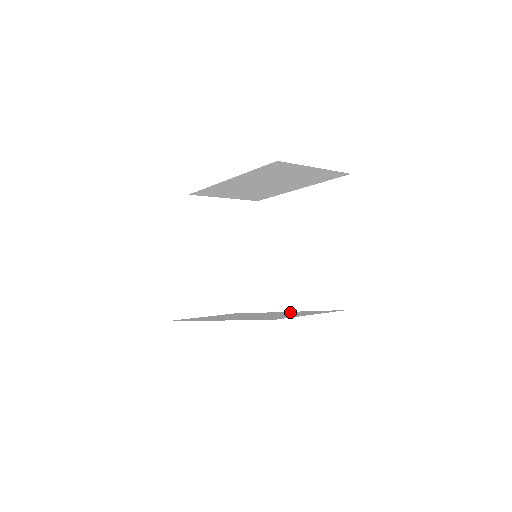
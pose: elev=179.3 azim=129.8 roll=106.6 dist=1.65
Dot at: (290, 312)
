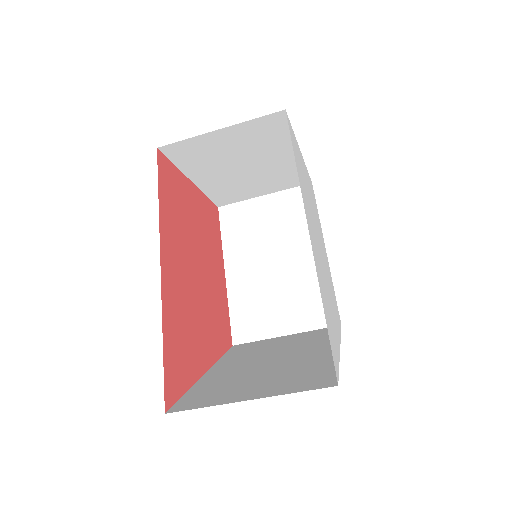
Dot at: occluded
